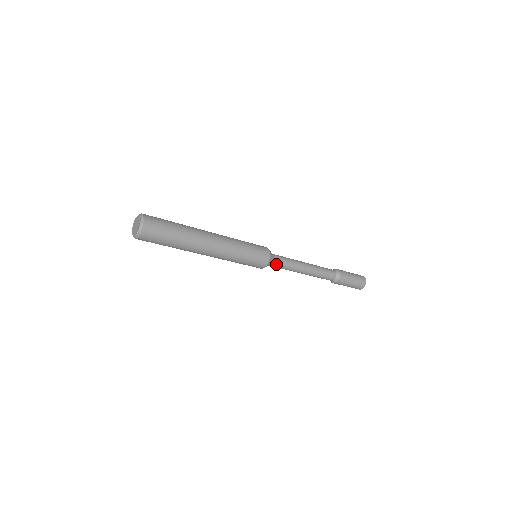
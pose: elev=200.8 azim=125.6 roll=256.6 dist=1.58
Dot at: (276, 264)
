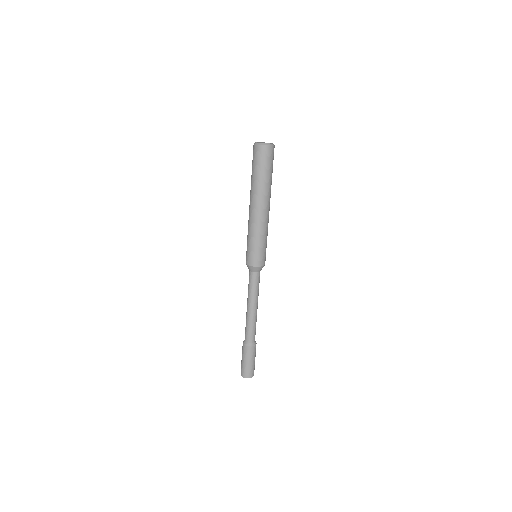
Dot at: occluded
